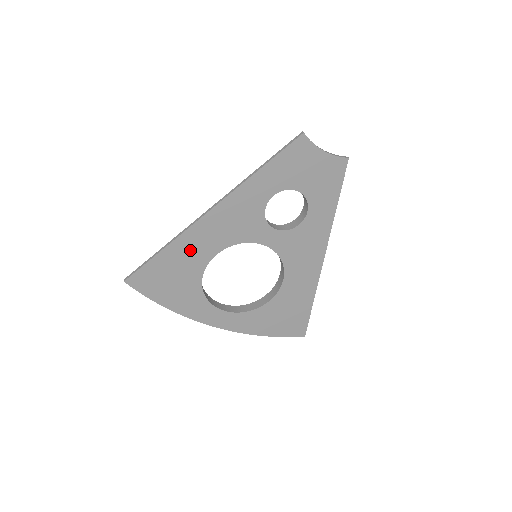
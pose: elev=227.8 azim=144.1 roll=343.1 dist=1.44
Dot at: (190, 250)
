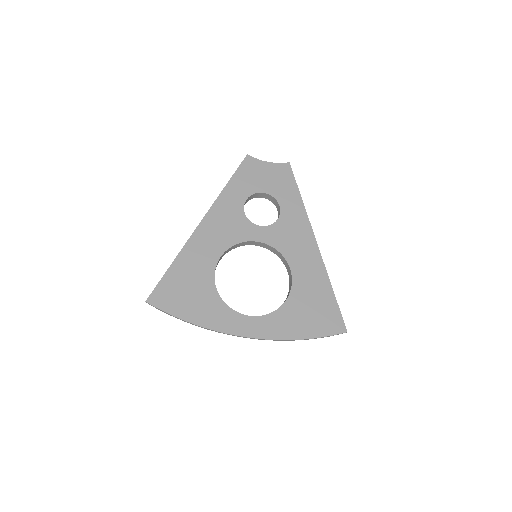
Dot at: (195, 259)
